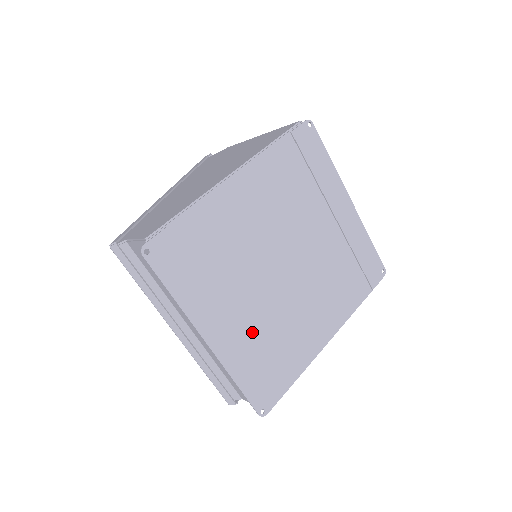
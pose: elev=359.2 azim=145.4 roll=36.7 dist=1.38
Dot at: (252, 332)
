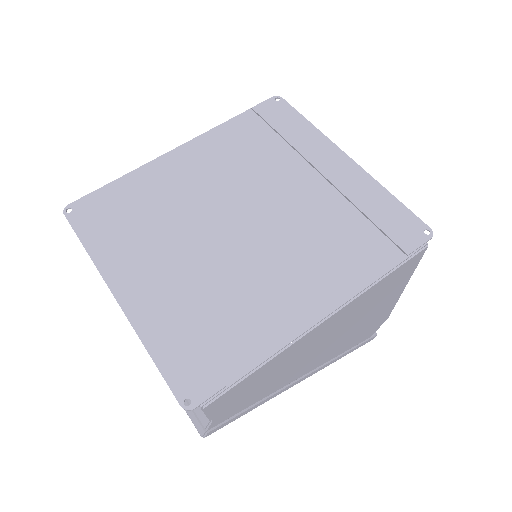
Dot at: (183, 294)
